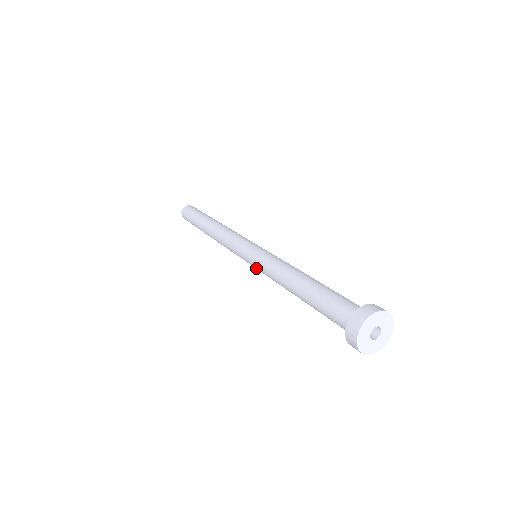
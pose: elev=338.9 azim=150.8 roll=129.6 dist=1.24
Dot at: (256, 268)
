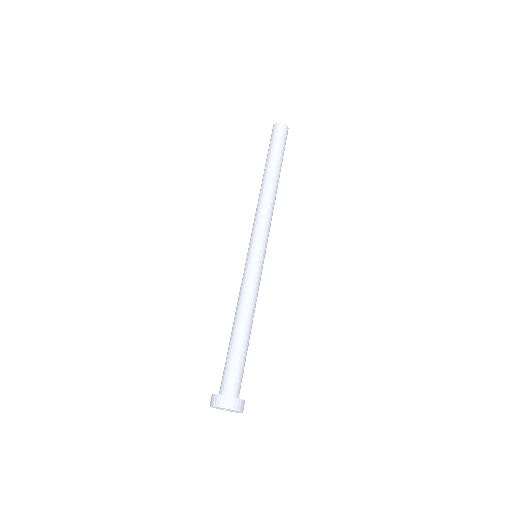
Dot at: (245, 266)
